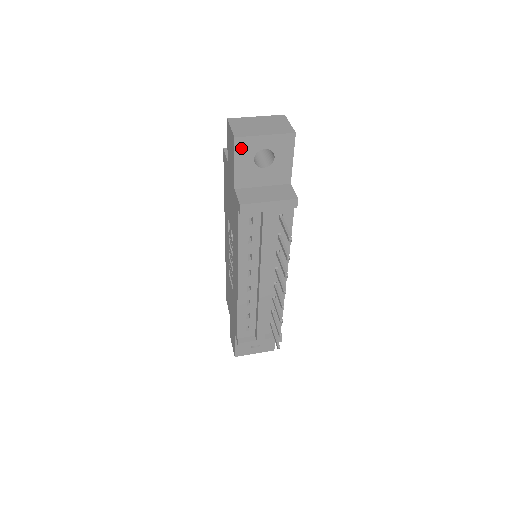
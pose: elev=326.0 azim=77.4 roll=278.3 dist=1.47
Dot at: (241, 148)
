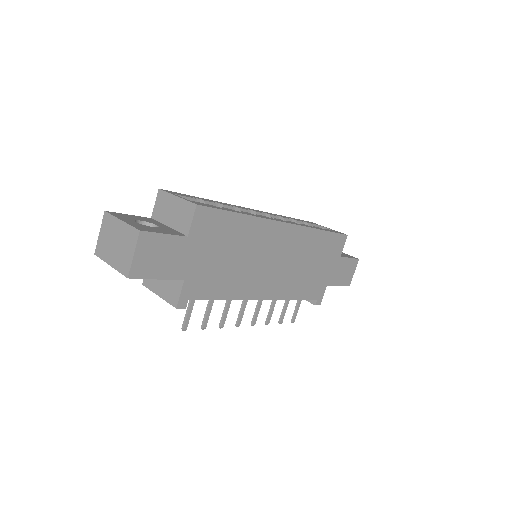
Dot at: occluded
